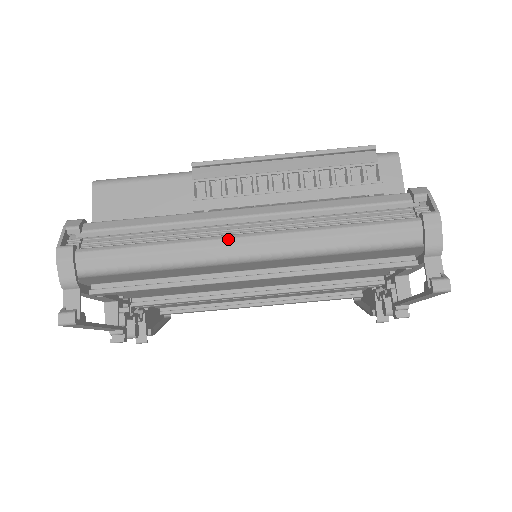
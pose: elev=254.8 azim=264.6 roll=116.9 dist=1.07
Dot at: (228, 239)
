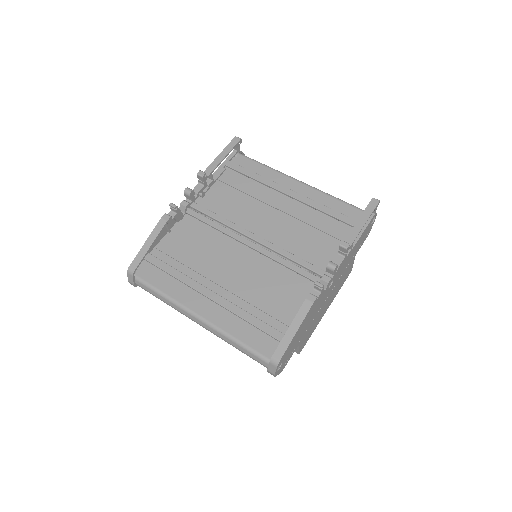
Dot at: occluded
